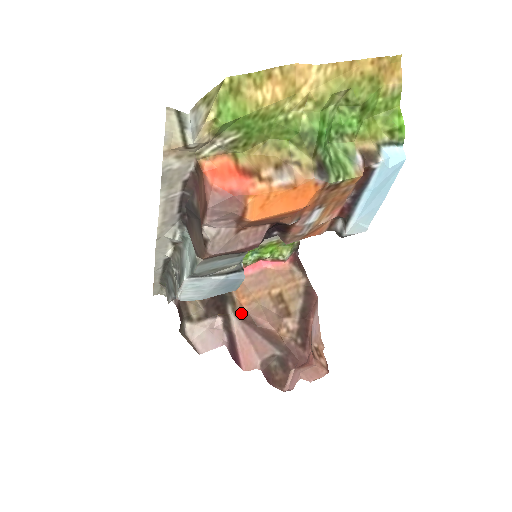
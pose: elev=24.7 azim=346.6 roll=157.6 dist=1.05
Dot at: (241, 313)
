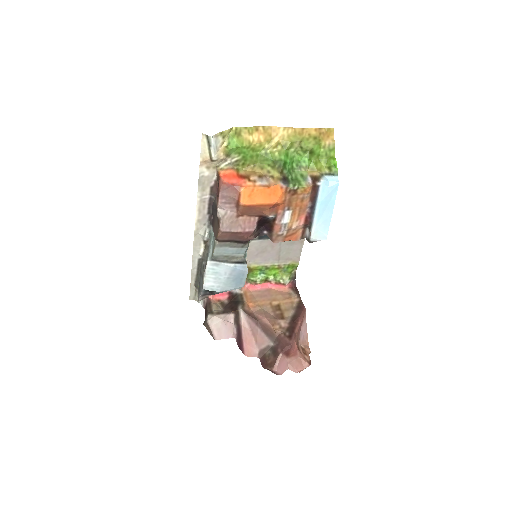
Dot at: (247, 311)
